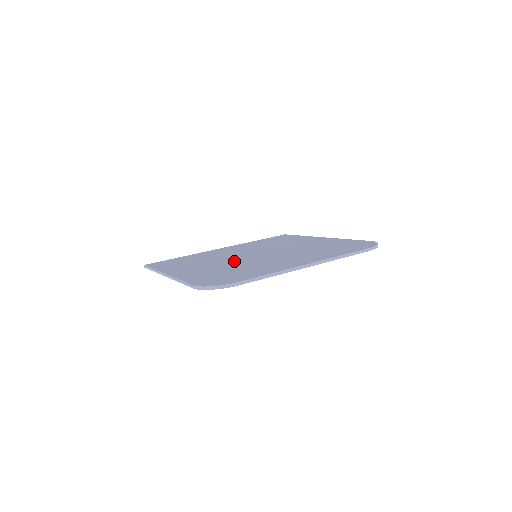
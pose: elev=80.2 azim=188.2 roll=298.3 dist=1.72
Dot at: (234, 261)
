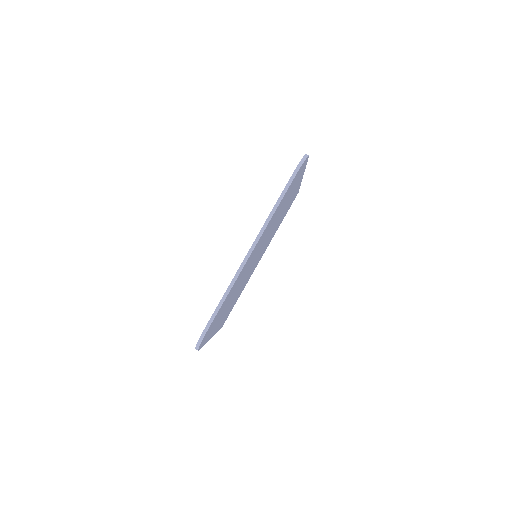
Dot at: occluded
